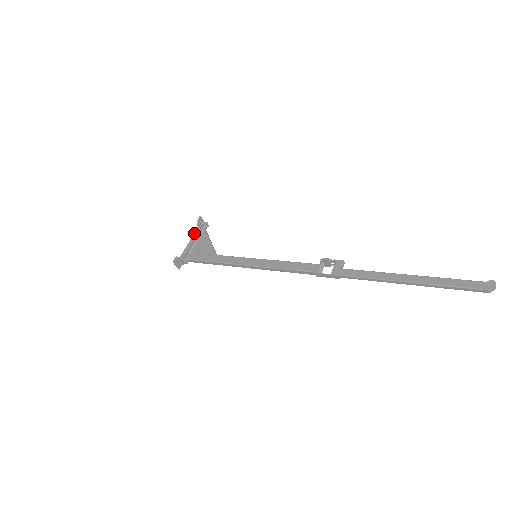
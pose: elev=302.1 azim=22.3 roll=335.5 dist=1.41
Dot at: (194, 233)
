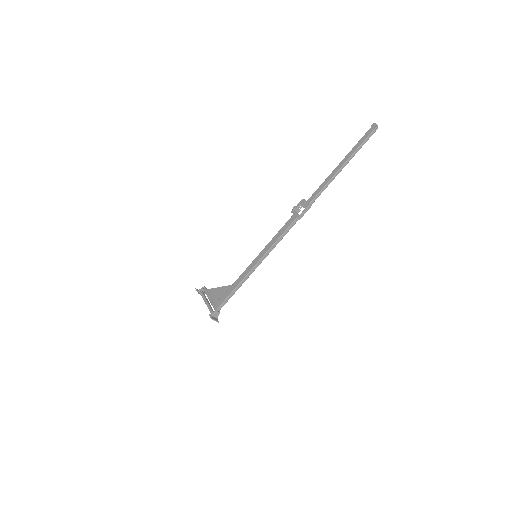
Dot at: (203, 299)
